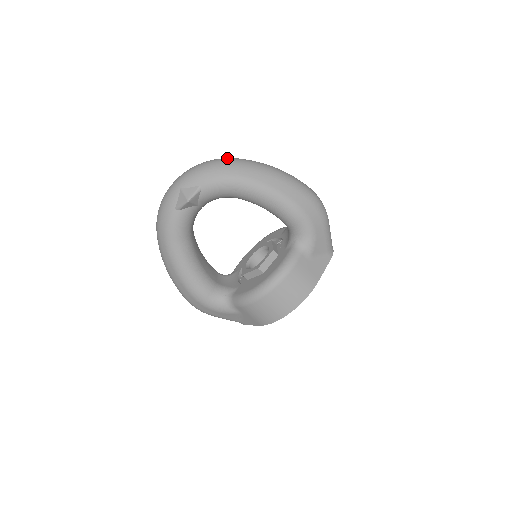
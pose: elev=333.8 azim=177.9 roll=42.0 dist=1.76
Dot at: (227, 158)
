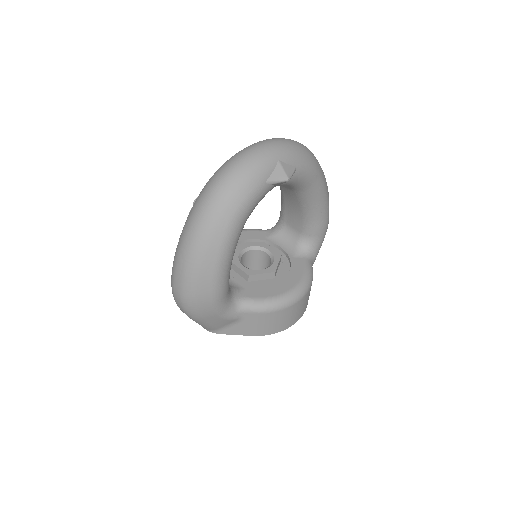
Dot at: (305, 146)
